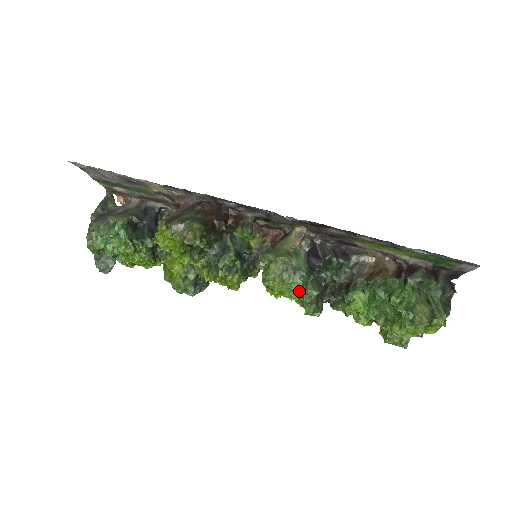
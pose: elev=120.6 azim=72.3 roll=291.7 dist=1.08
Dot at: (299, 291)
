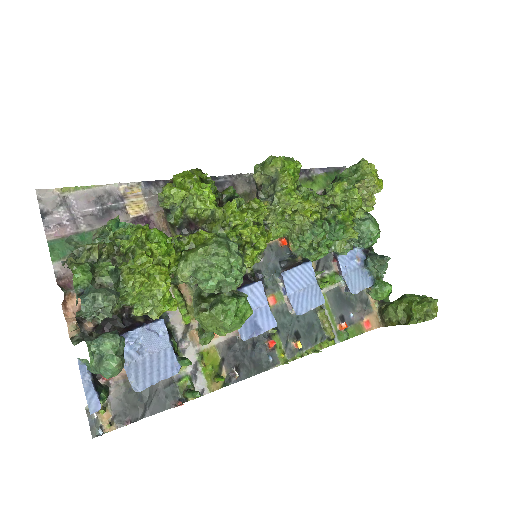
Dot at: occluded
